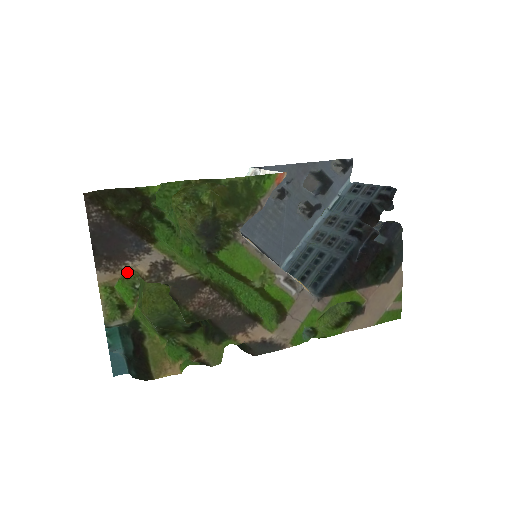
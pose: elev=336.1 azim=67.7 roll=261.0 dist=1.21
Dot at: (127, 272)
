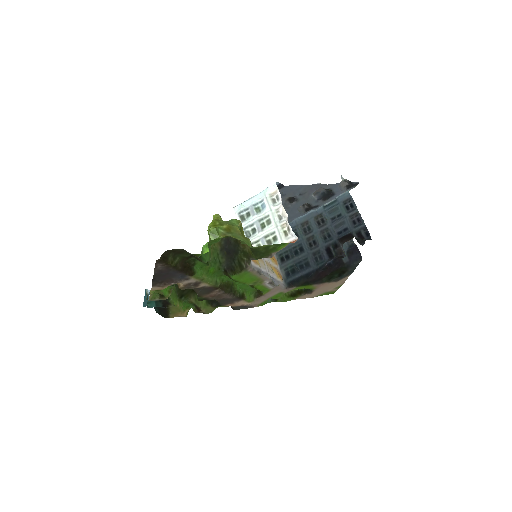
Dot at: occluded
